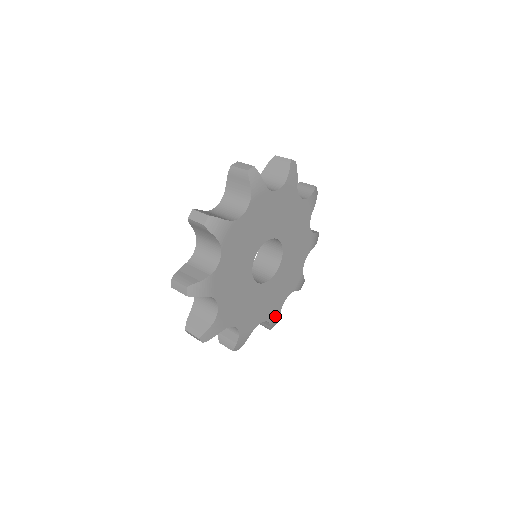
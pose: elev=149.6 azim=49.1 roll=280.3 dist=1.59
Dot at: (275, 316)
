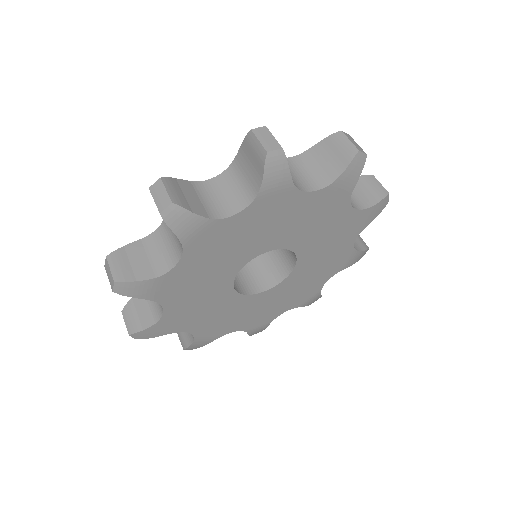
Dot at: (311, 298)
